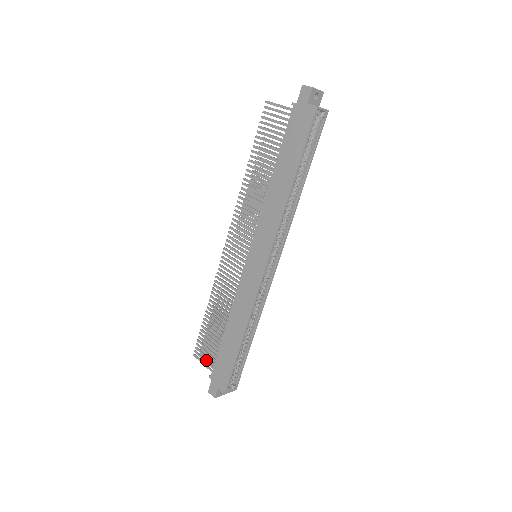
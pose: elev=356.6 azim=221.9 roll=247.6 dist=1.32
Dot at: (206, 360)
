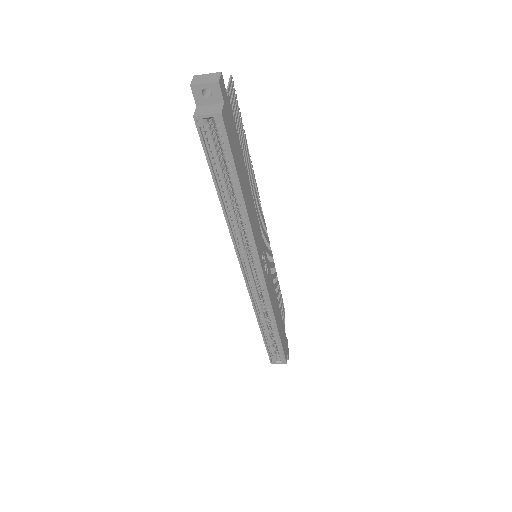
Dot at: occluded
